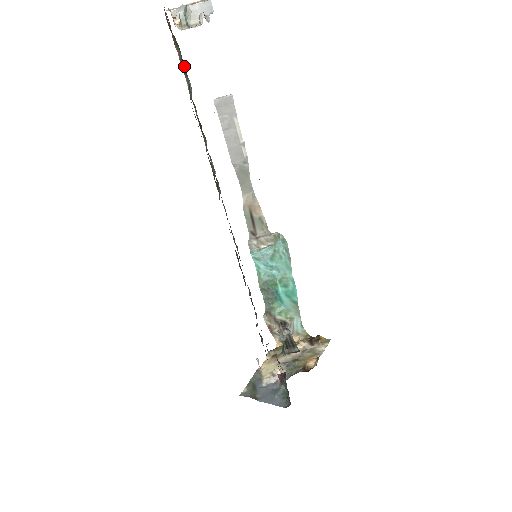
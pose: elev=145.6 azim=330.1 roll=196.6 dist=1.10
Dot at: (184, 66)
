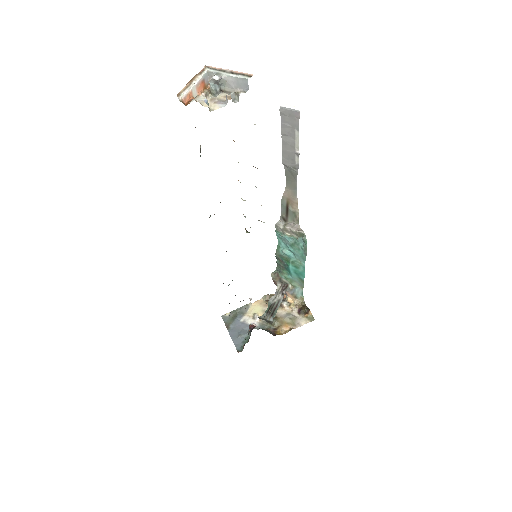
Dot at: occluded
